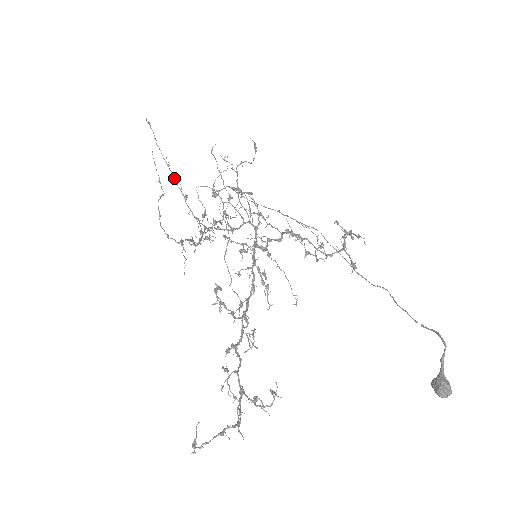
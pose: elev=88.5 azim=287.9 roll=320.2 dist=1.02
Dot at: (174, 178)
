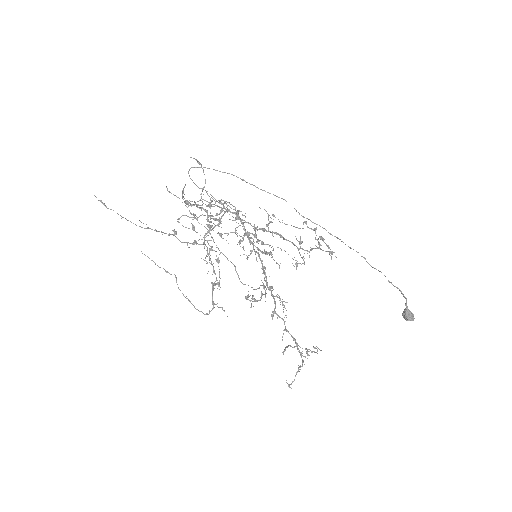
Dot at: occluded
